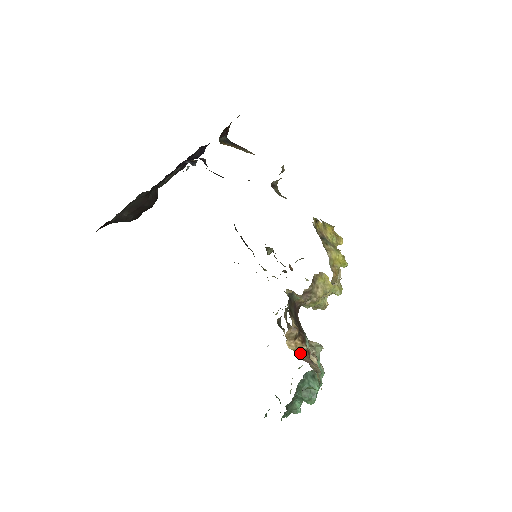
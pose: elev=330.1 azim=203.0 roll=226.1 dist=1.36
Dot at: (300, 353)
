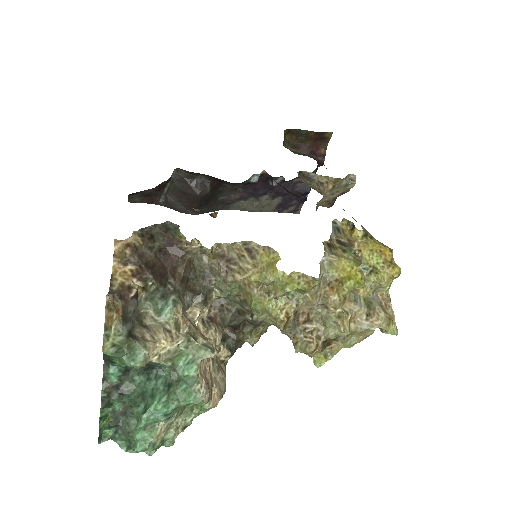
Dot at: (118, 284)
